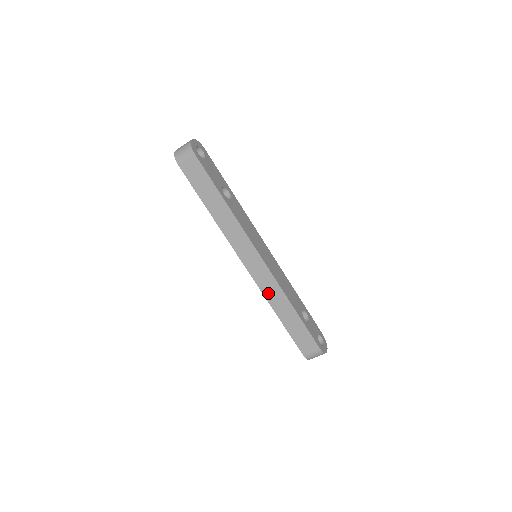
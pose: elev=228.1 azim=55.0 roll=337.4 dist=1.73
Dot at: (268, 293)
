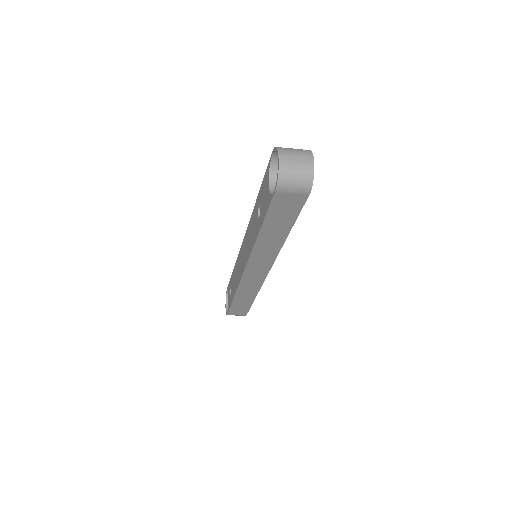
Dot at: (244, 288)
